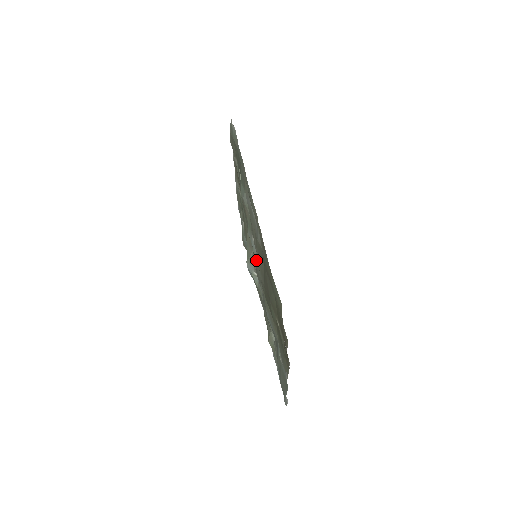
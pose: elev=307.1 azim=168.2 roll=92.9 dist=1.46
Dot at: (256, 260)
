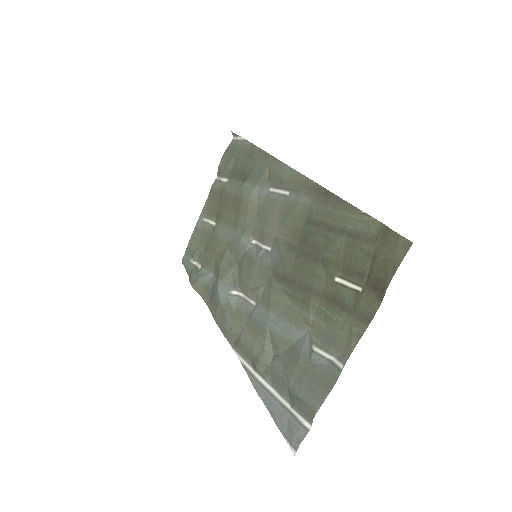
Dot at: (259, 257)
